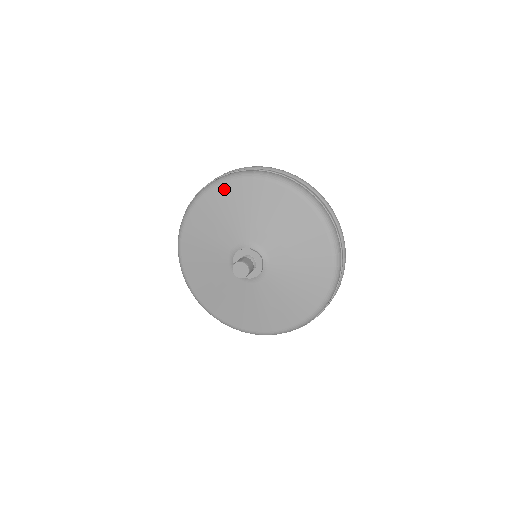
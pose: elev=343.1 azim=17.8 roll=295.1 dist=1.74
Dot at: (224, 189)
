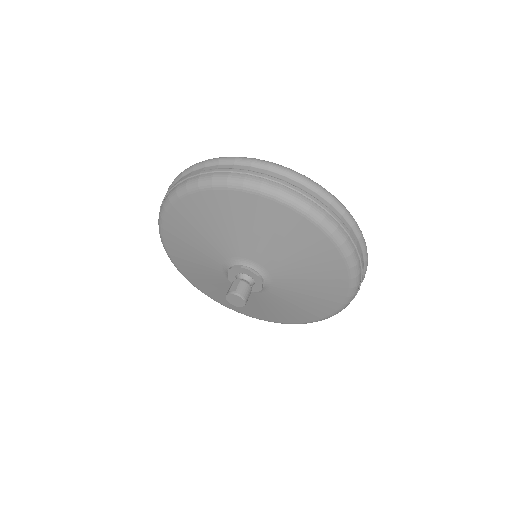
Dot at: (167, 230)
